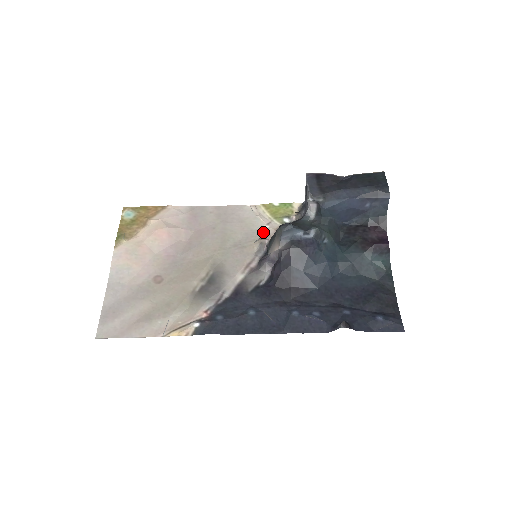
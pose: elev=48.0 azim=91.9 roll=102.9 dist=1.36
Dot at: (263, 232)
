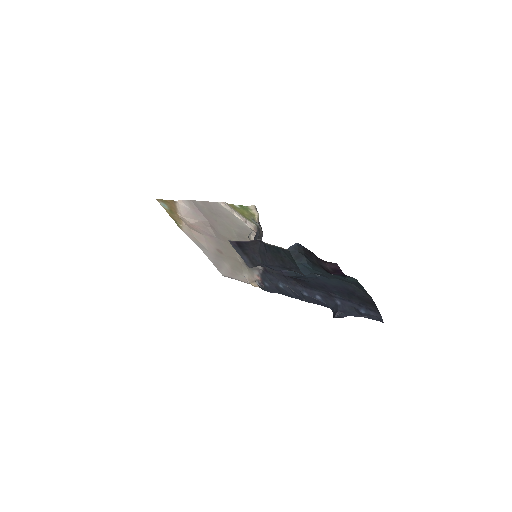
Dot at: (248, 229)
